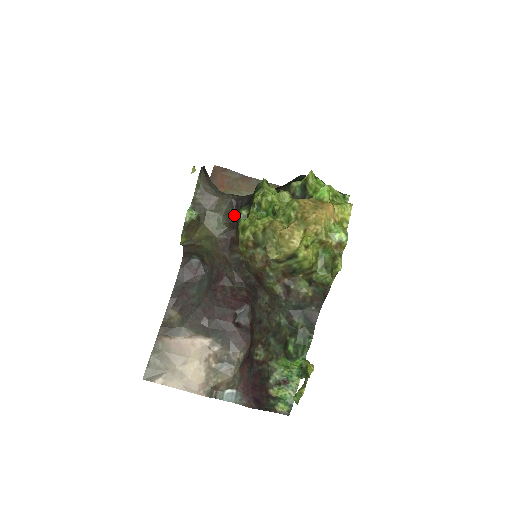
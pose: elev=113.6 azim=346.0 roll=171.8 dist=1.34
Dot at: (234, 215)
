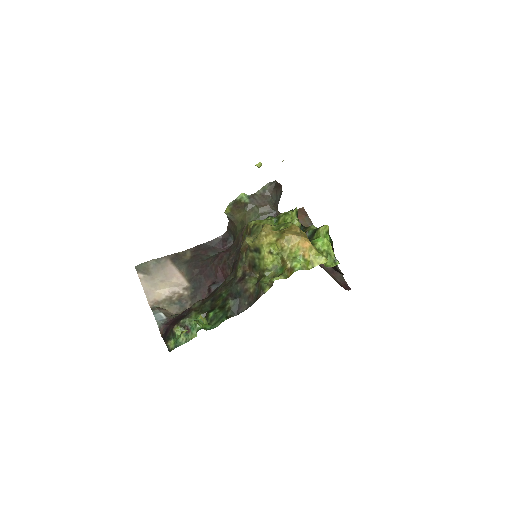
Dot at: occluded
